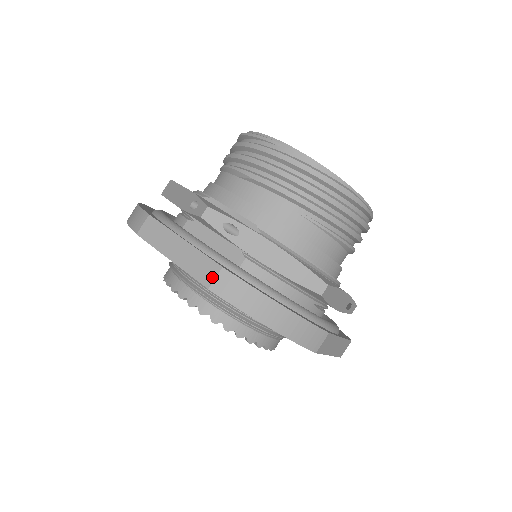
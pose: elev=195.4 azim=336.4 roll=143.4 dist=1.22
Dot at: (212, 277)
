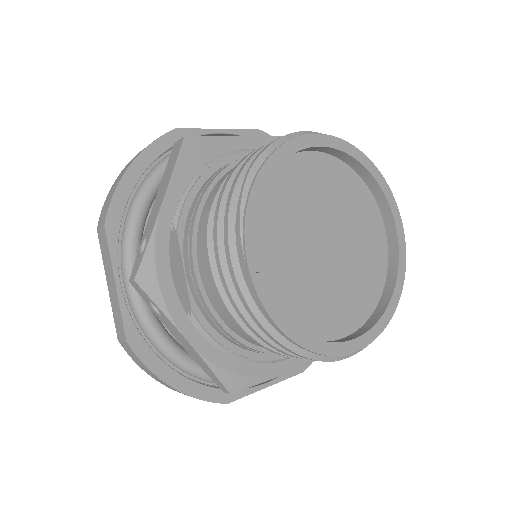
Dot at: (121, 337)
